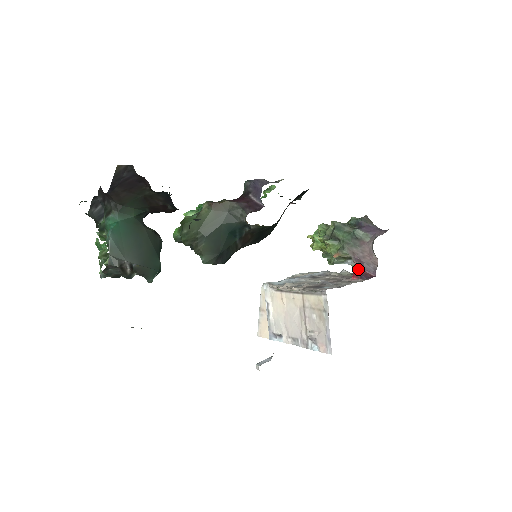
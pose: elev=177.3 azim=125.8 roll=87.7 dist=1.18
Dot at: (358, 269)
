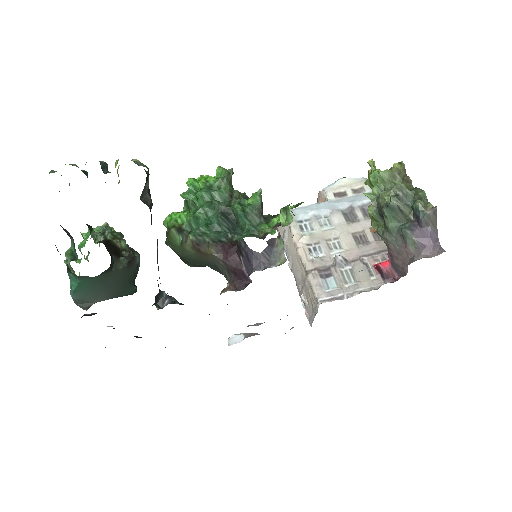
Dot at: occluded
